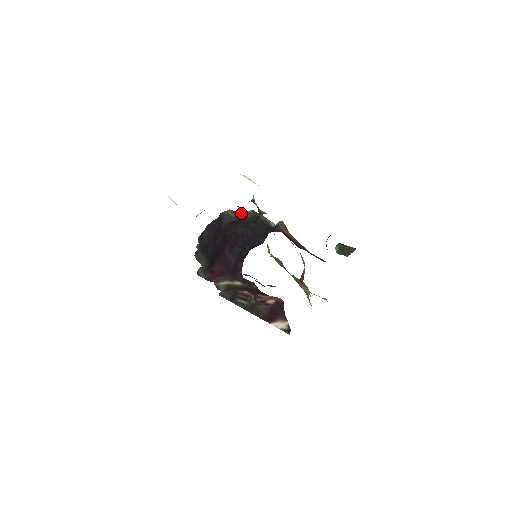
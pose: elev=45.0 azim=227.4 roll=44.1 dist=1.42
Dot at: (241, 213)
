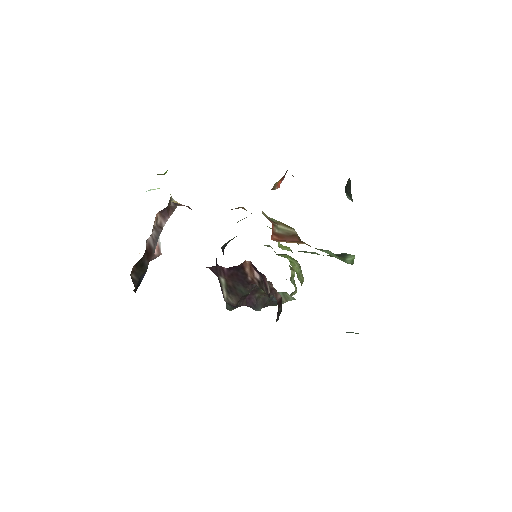
Dot at: occluded
